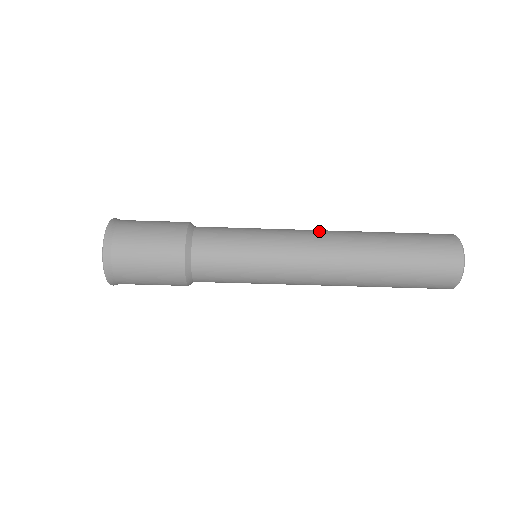
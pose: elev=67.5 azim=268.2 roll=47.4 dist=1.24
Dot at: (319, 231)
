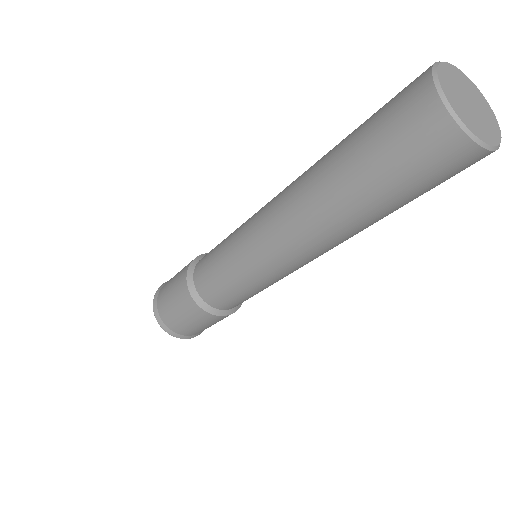
Dot at: (272, 203)
